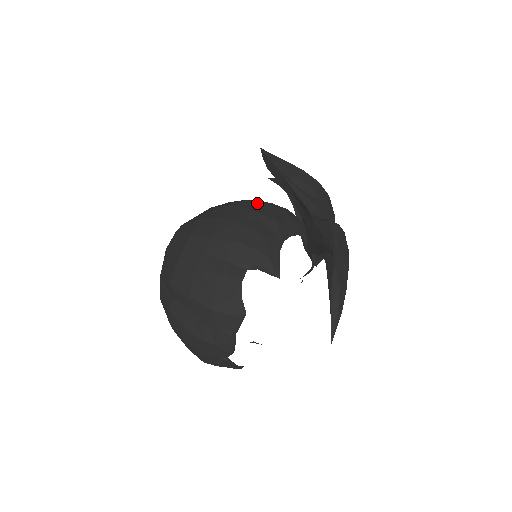
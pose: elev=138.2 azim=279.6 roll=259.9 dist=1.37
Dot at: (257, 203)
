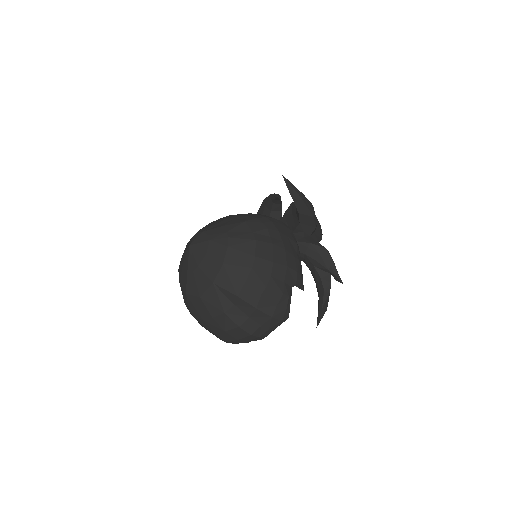
Dot at: (280, 224)
